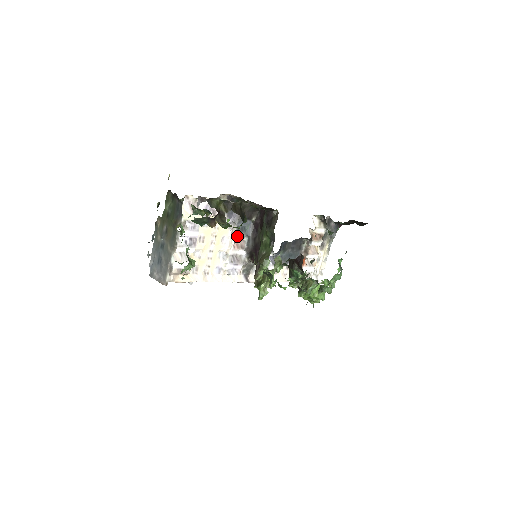
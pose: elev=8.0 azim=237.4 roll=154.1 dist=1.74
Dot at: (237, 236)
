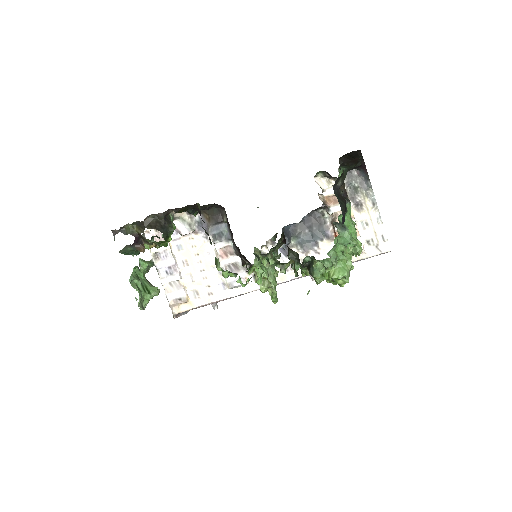
Dot at: (219, 245)
